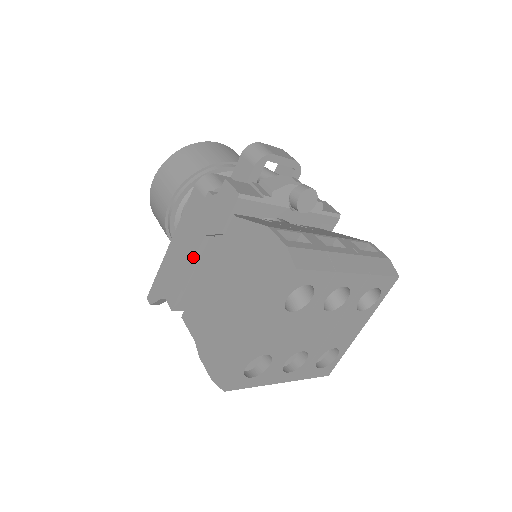
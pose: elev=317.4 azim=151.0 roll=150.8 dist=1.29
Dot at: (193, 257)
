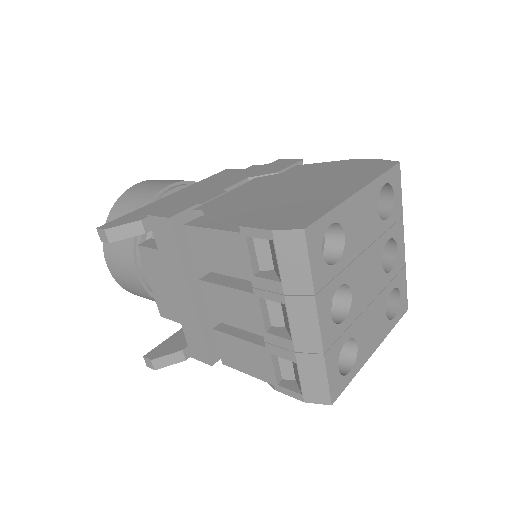
Dot at: (225, 187)
